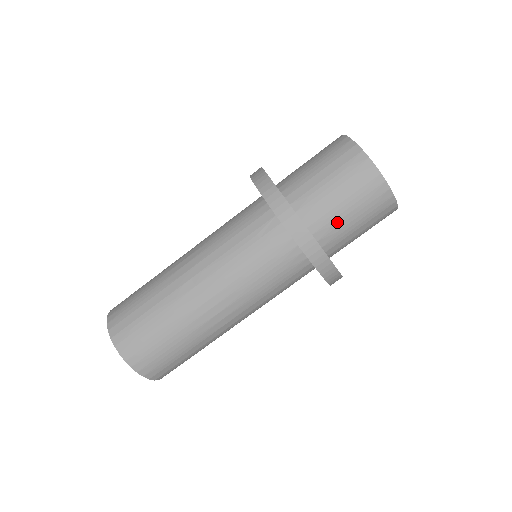
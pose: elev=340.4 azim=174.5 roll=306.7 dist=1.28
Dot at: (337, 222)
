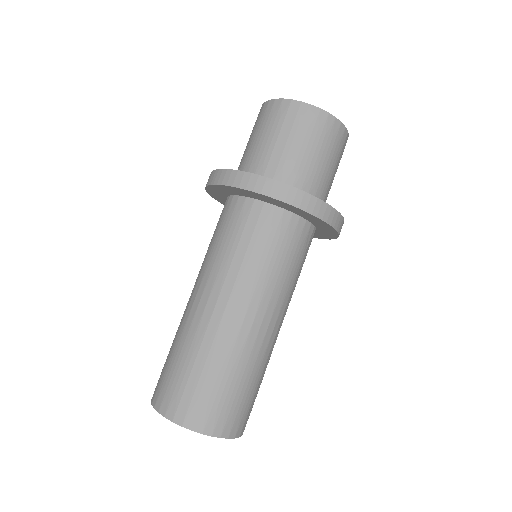
Dot at: (252, 155)
